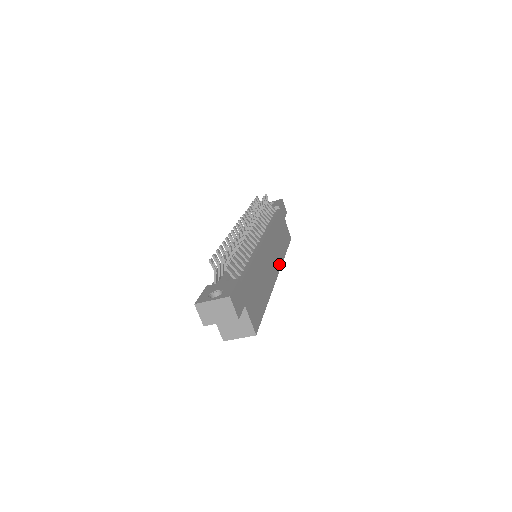
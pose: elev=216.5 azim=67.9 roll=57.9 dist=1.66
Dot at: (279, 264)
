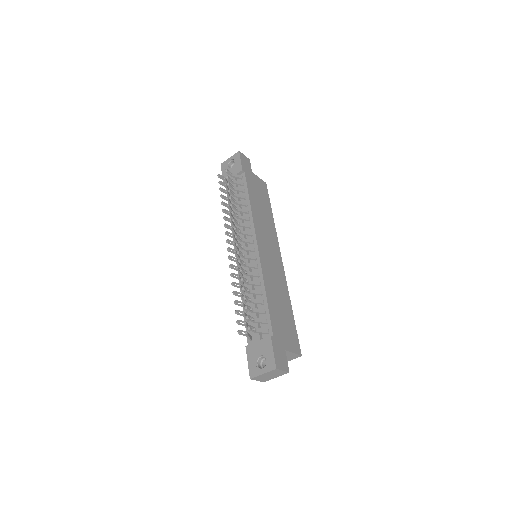
Dot at: (276, 241)
